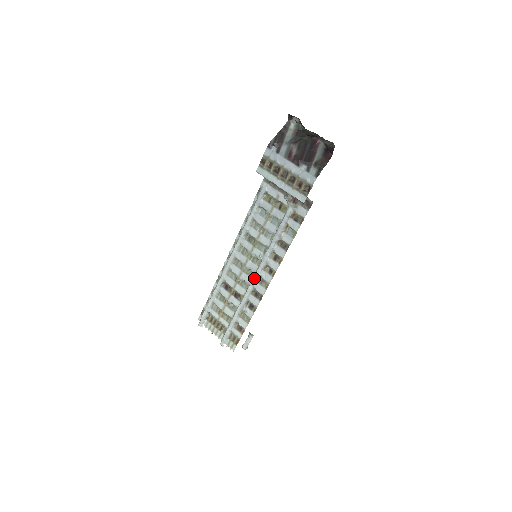
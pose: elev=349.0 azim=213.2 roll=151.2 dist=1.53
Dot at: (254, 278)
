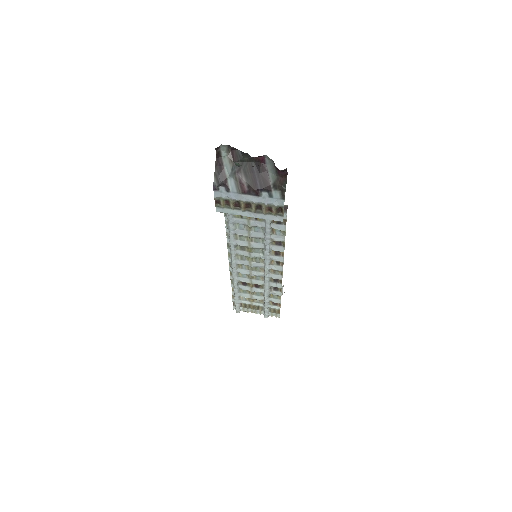
Dot at: (266, 273)
